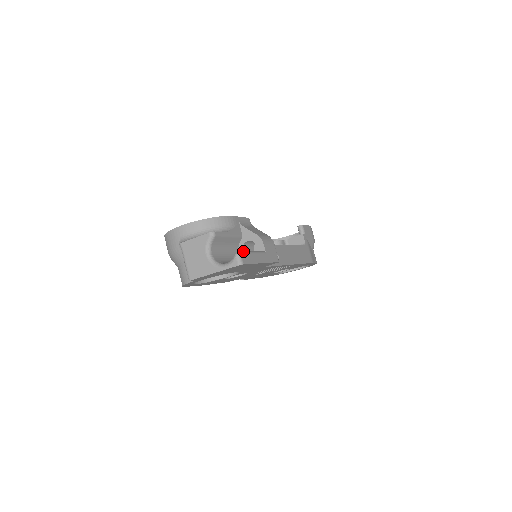
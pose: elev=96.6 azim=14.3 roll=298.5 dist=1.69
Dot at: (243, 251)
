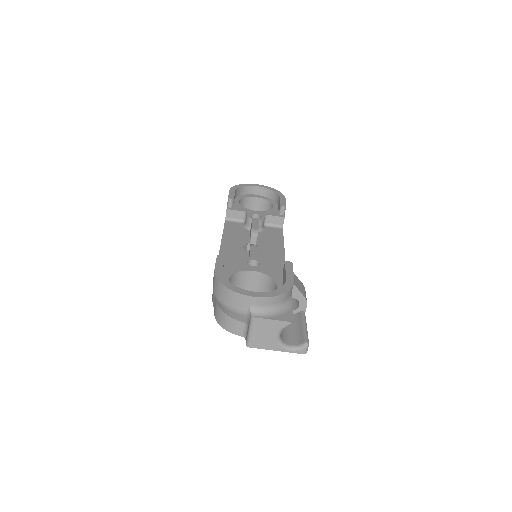
Dot at: occluded
